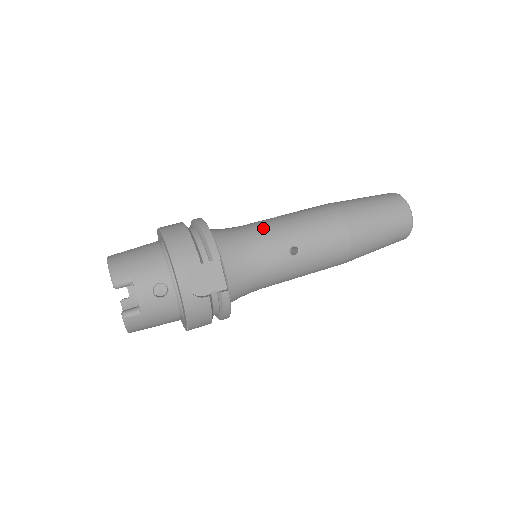
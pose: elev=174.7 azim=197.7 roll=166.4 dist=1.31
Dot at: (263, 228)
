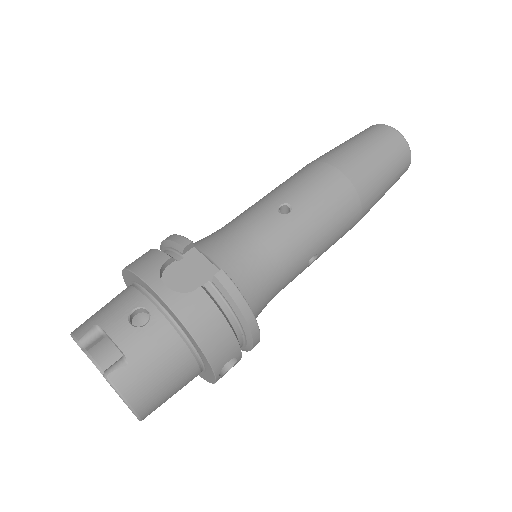
Dot at: (239, 215)
